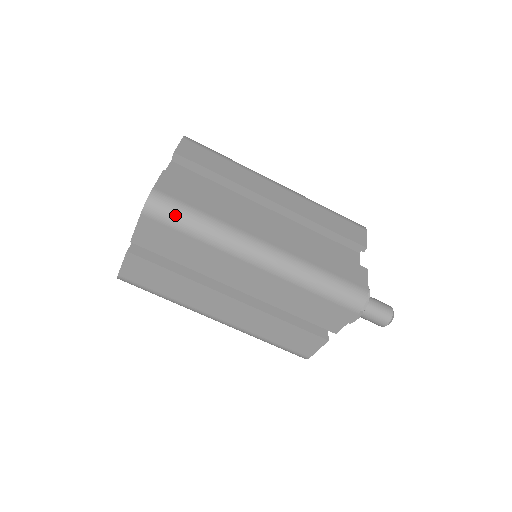
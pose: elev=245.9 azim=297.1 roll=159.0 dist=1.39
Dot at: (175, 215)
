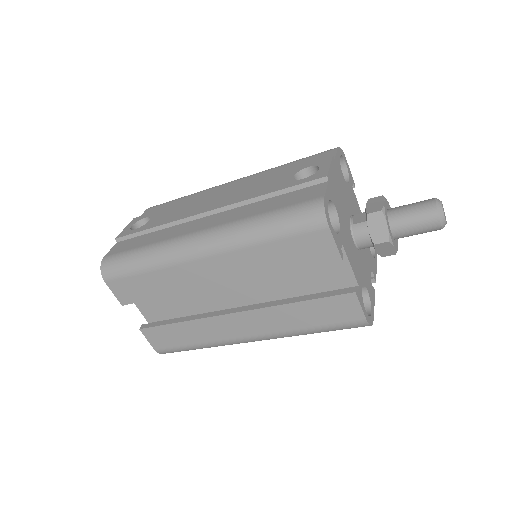
Dot at: occluded
